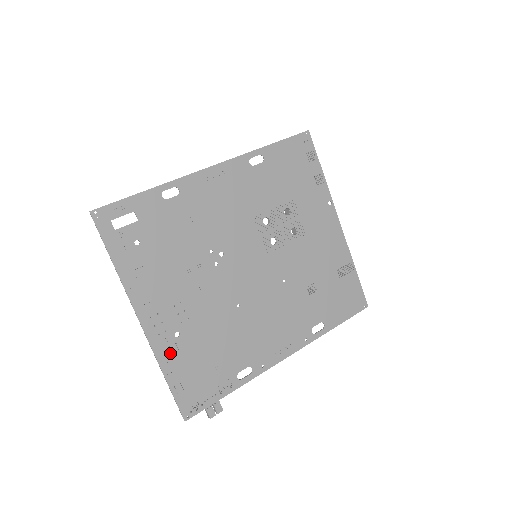
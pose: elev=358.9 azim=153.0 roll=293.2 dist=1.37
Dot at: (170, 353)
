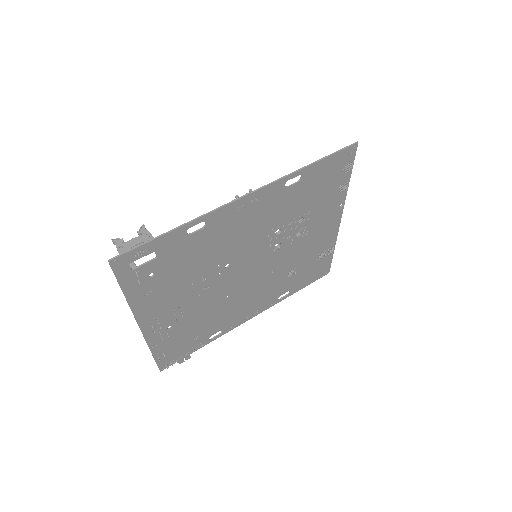
Dot at: (160, 339)
